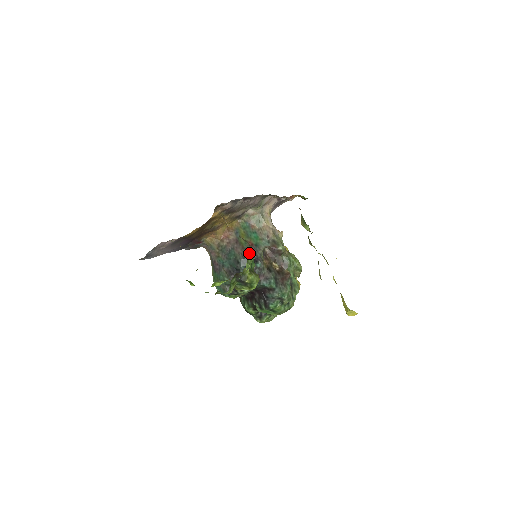
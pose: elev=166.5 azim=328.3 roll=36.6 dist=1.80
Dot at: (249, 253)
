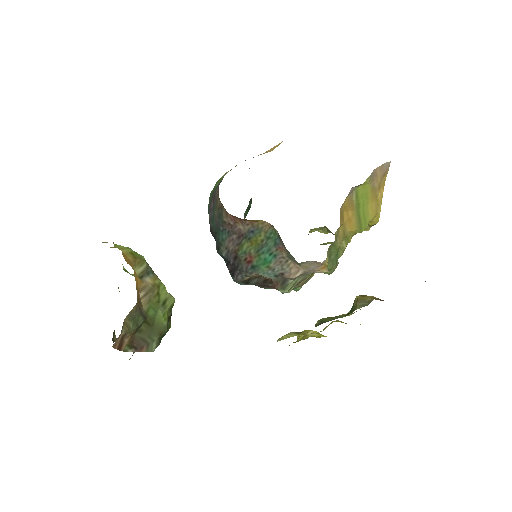
Dot at: (235, 263)
